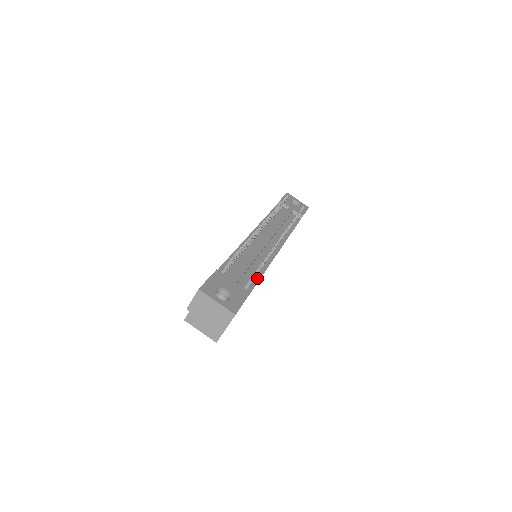
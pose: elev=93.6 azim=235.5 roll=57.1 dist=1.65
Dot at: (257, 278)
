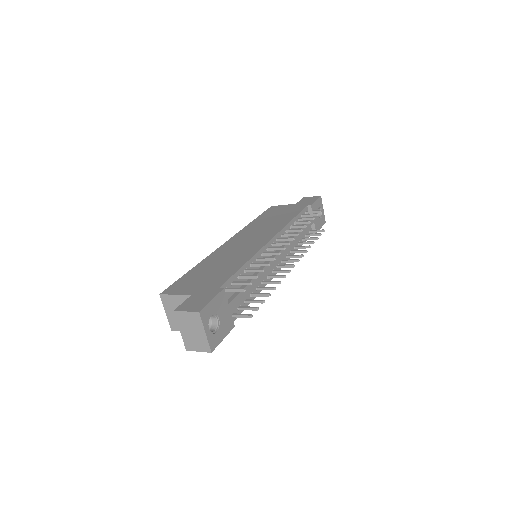
Dot at: (247, 304)
